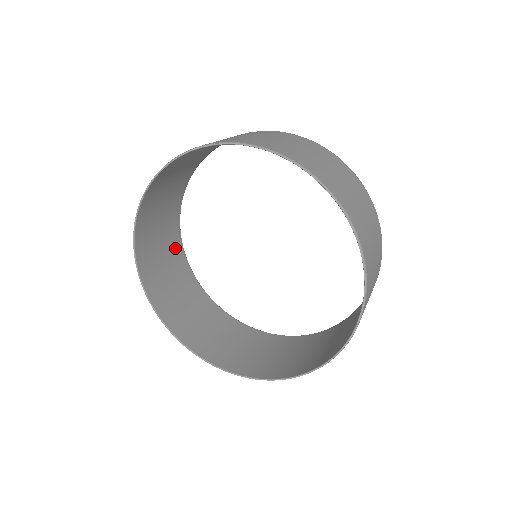
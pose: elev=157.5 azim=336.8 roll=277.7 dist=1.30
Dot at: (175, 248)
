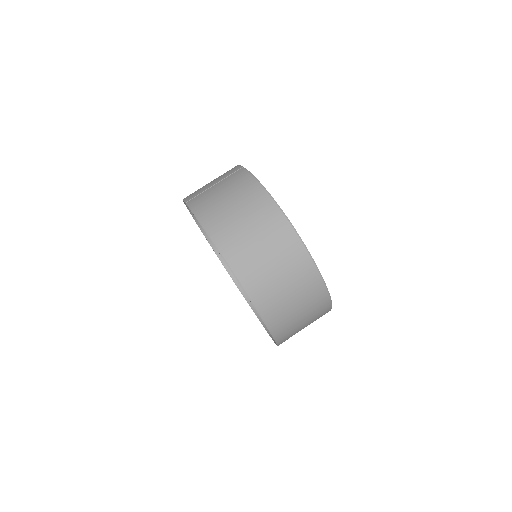
Dot at: occluded
